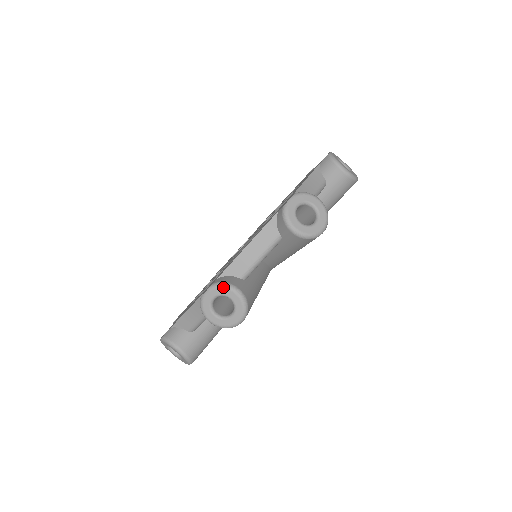
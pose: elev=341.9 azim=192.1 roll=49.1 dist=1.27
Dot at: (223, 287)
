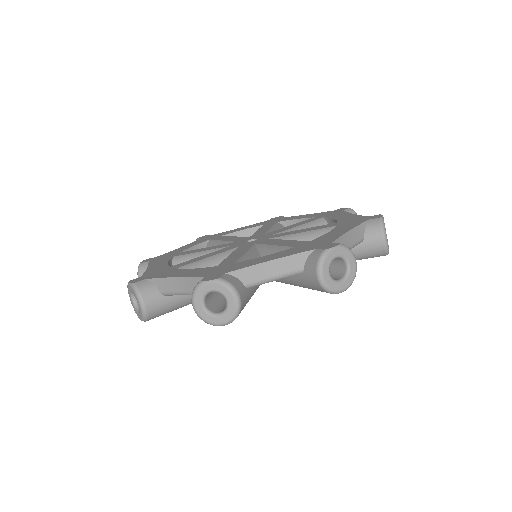
Dot at: (135, 293)
